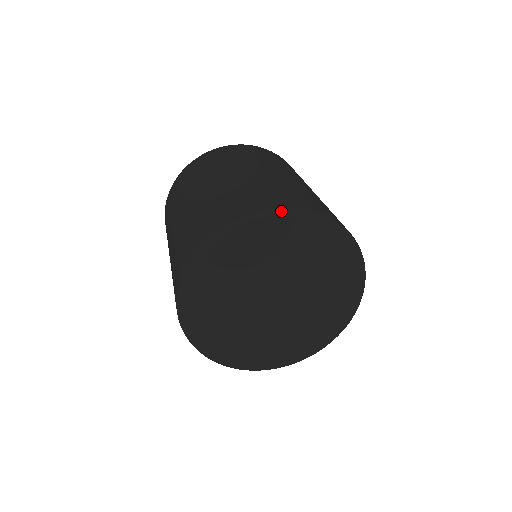
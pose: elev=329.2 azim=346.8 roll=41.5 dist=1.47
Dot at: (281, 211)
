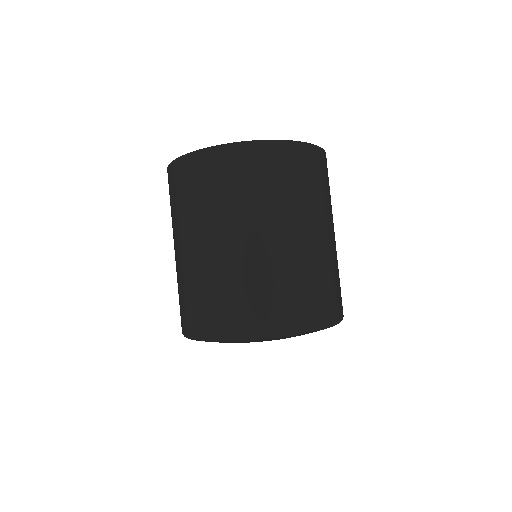
Dot at: (192, 339)
